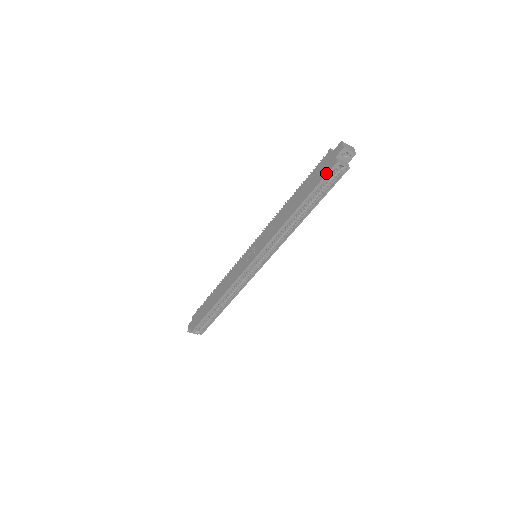
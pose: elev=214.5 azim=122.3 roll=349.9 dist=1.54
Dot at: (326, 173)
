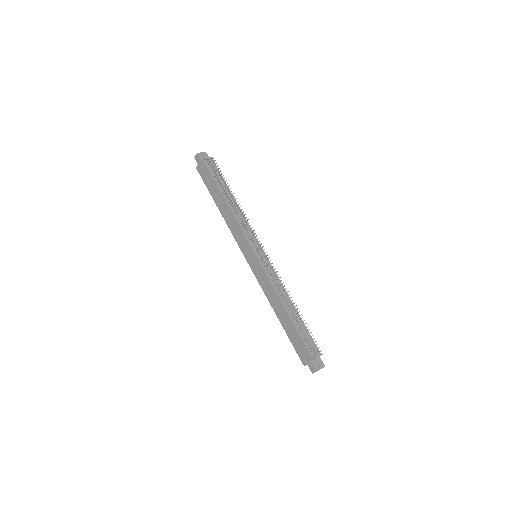
Dot at: (298, 355)
